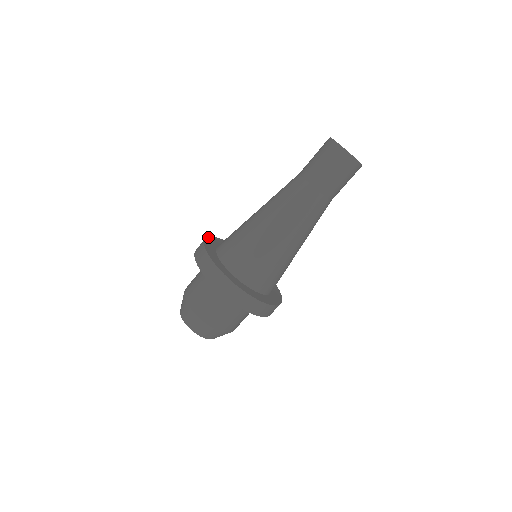
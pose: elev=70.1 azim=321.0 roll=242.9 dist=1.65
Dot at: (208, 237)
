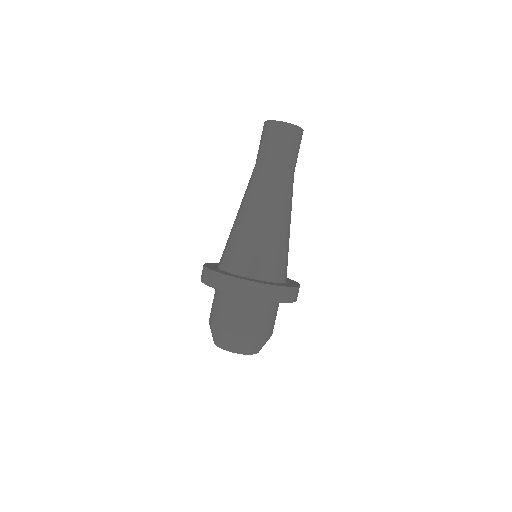
Dot at: occluded
